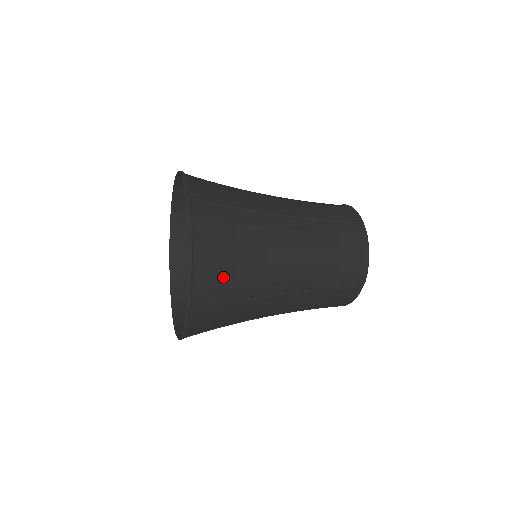
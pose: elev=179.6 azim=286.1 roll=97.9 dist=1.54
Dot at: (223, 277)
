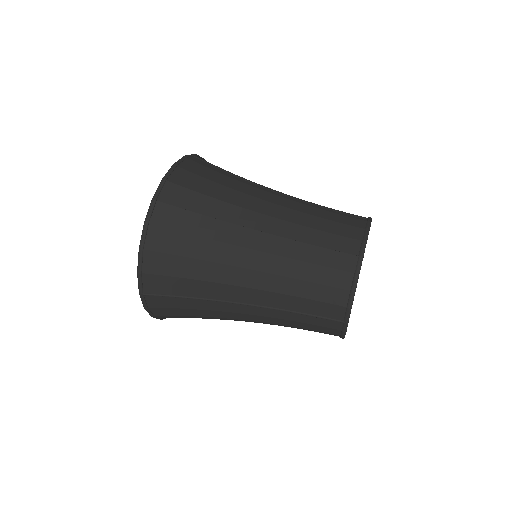
Dot at: occluded
